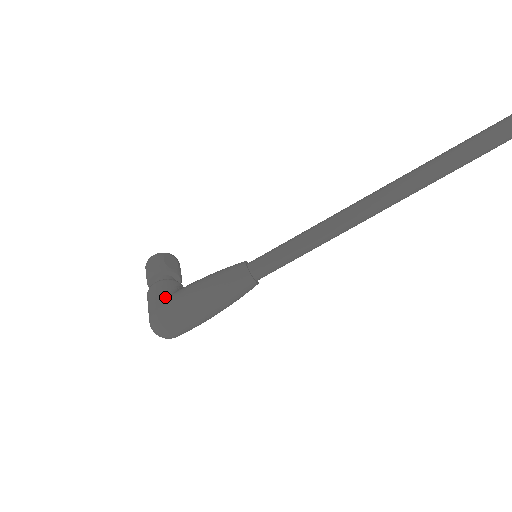
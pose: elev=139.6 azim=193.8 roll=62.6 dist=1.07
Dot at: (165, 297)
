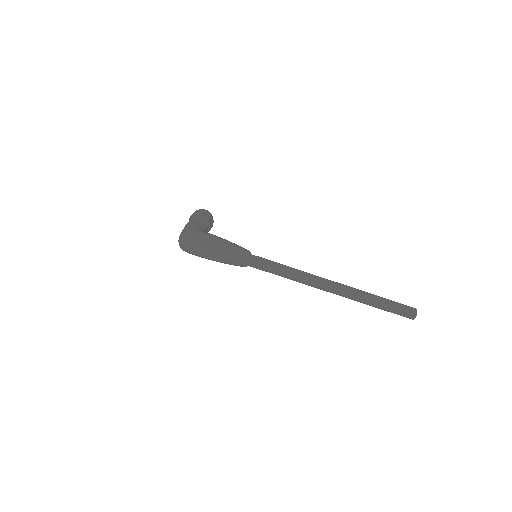
Dot at: (201, 230)
